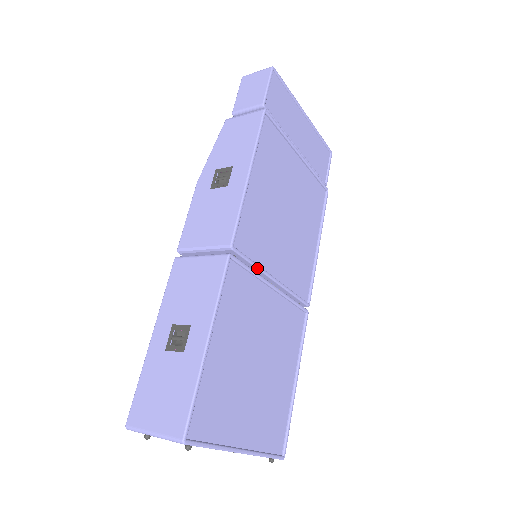
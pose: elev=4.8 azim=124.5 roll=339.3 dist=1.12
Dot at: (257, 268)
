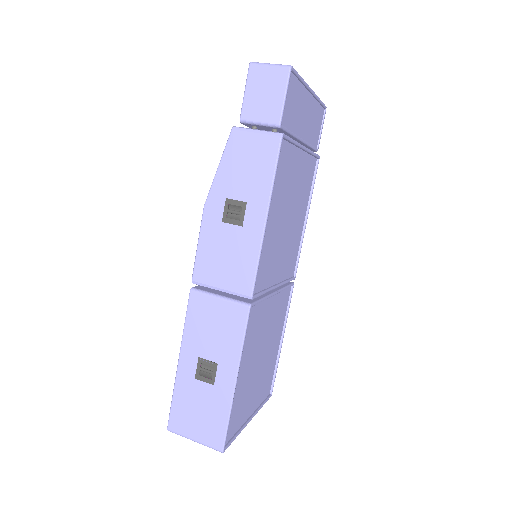
Dot at: occluded
